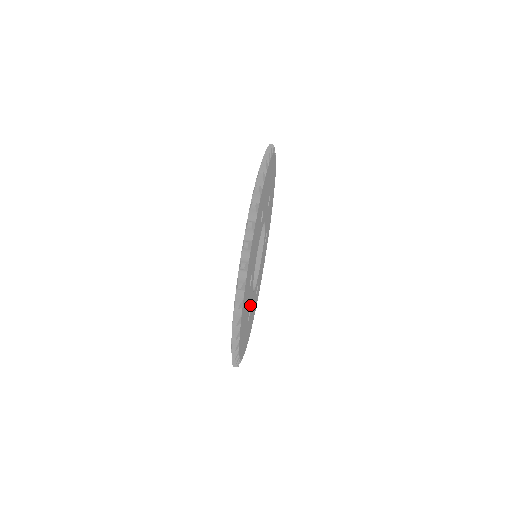
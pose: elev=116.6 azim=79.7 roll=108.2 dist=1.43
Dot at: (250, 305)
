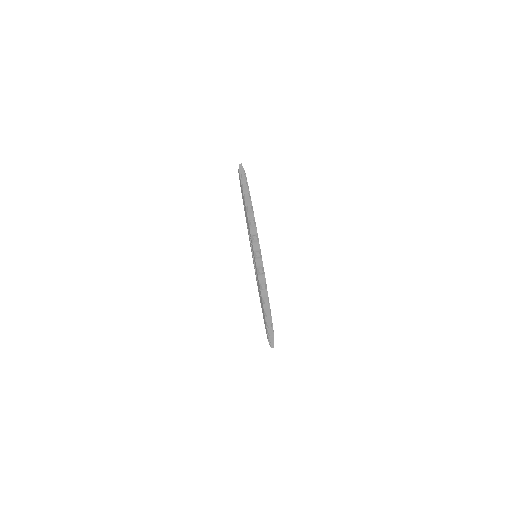
Dot at: occluded
